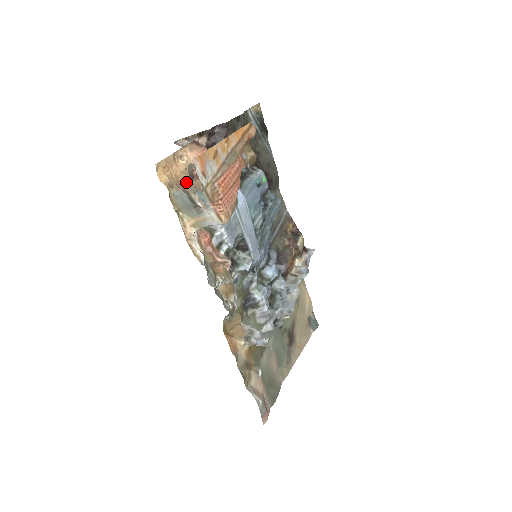
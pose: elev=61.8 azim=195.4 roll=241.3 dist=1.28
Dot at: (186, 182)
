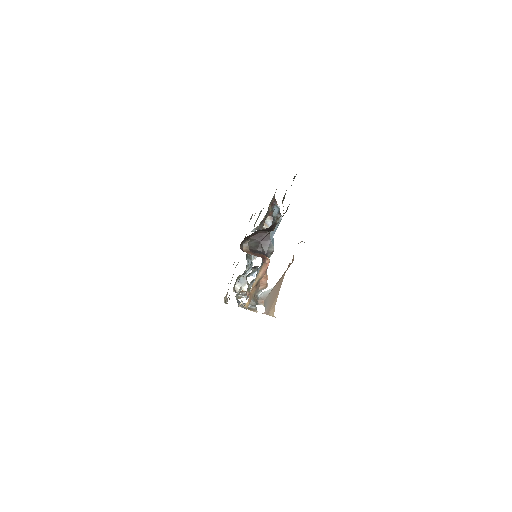
Dot at: (253, 290)
